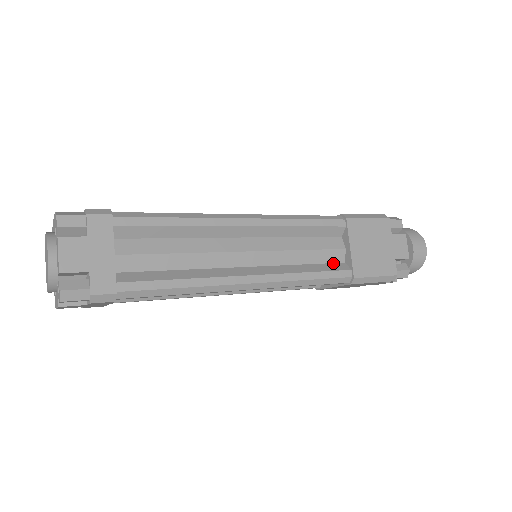
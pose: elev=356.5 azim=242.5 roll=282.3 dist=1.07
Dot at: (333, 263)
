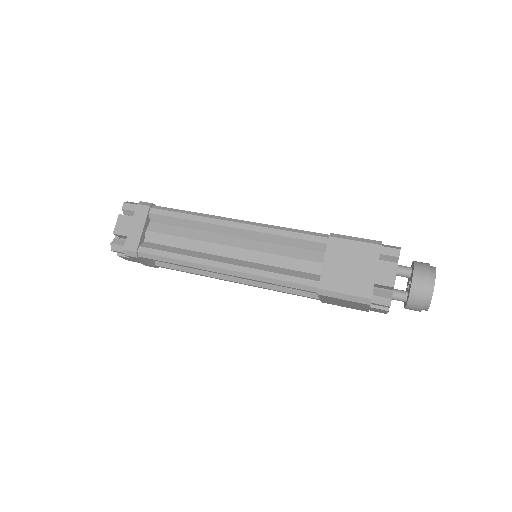
Dot at: (308, 273)
